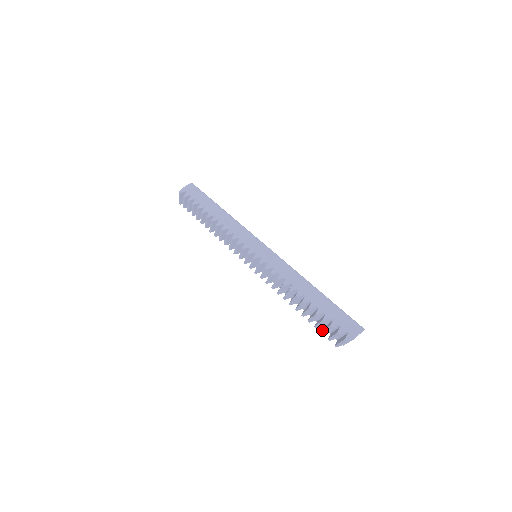
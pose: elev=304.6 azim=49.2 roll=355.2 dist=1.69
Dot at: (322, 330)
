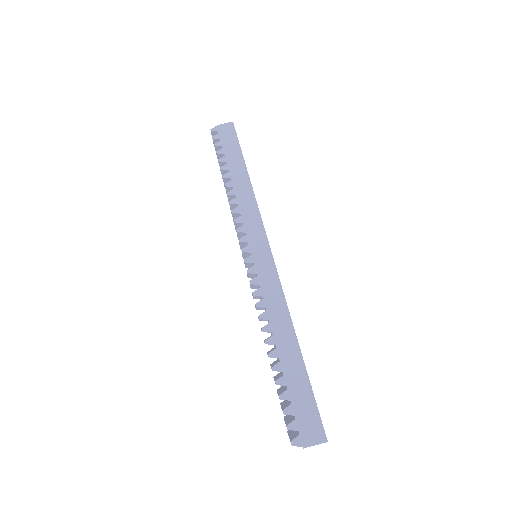
Dot at: occluded
